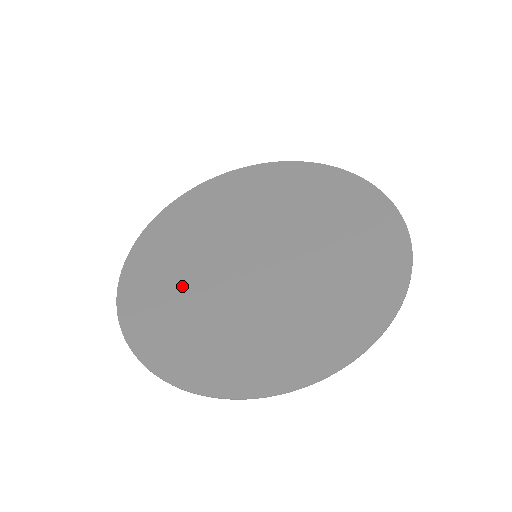
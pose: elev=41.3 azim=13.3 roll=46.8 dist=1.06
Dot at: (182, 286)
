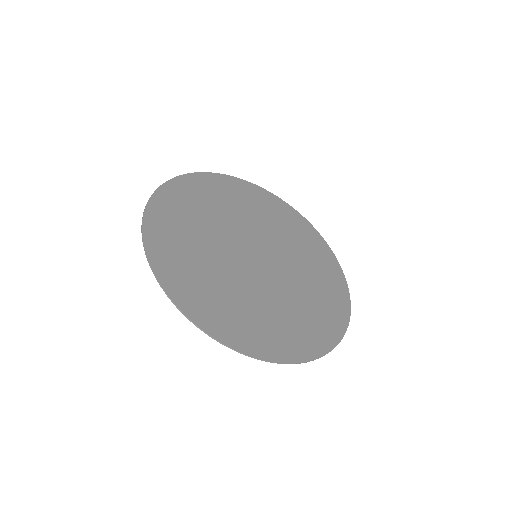
Dot at: (212, 213)
